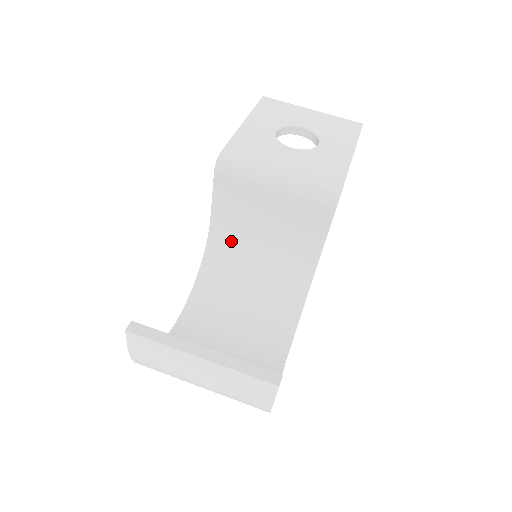
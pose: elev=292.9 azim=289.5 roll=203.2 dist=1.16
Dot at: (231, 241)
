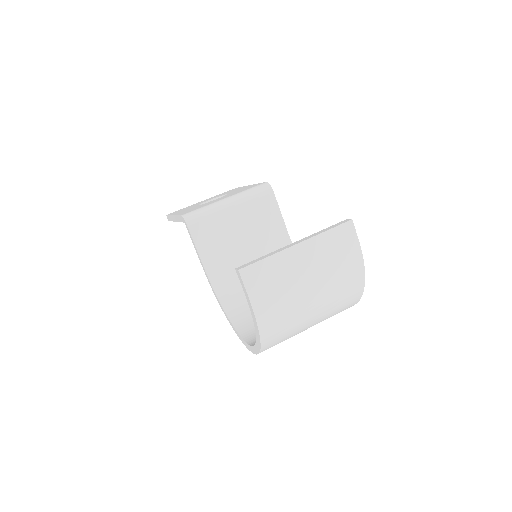
Dot at: (230, 276)
